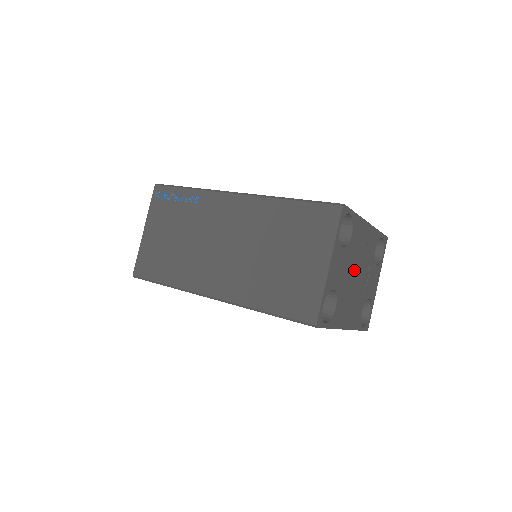
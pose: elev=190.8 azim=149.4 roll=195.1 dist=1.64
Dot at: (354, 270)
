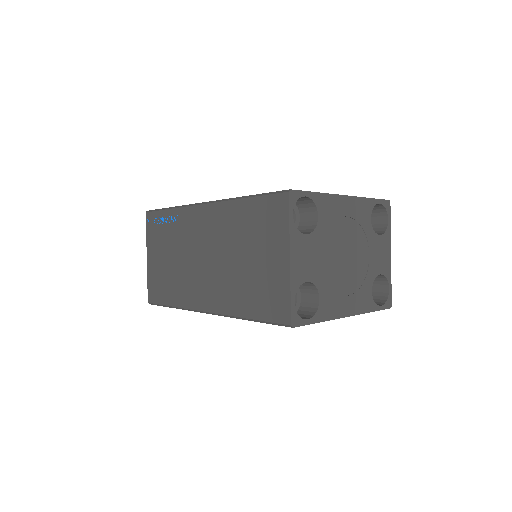
Dot at: (339, 252)
